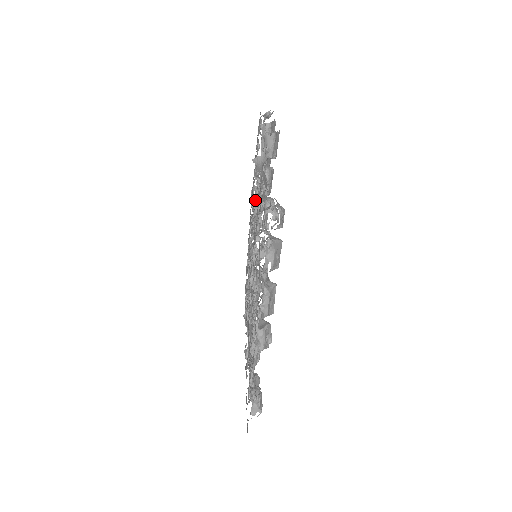
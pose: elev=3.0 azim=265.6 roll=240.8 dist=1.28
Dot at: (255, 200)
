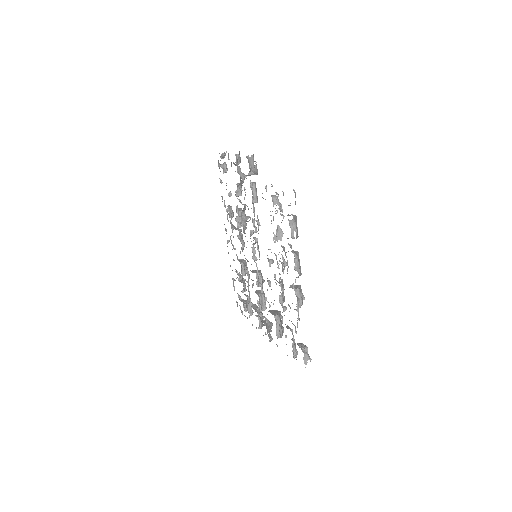
Dot at: (241, 215)
